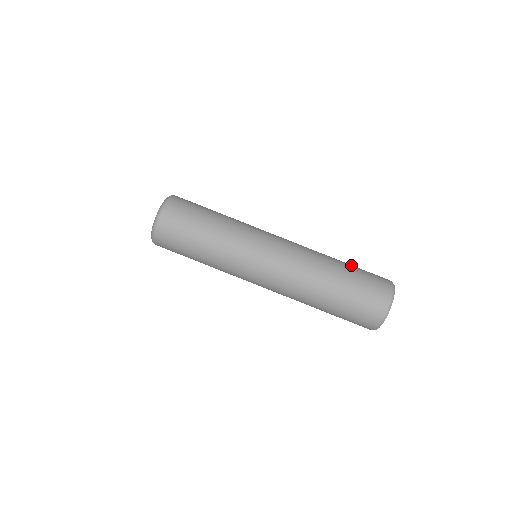
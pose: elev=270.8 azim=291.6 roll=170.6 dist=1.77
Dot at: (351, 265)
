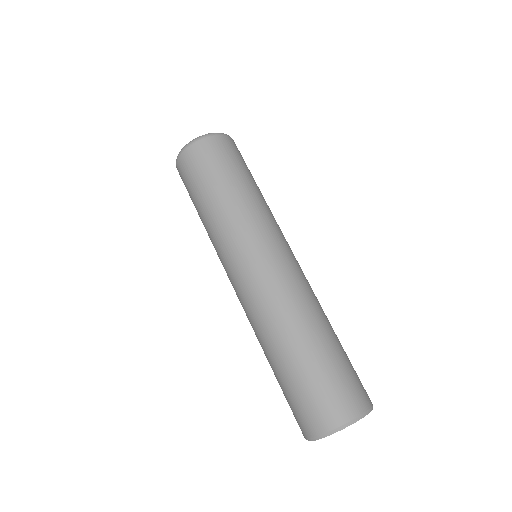
Dot at: occluded
